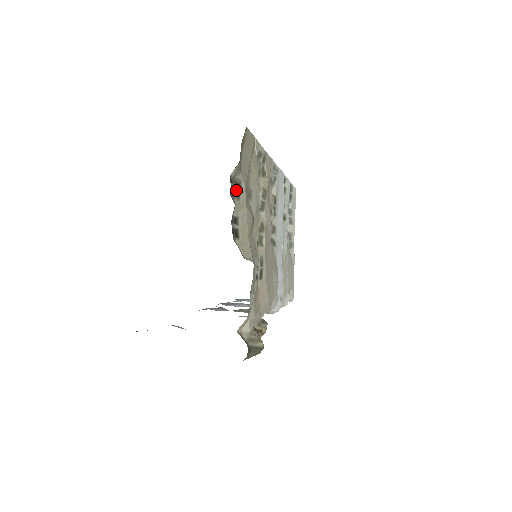
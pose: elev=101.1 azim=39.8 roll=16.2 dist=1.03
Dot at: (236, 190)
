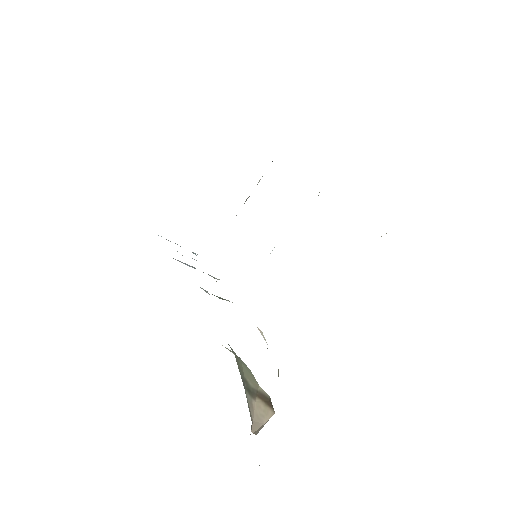
Dot at: occluded
